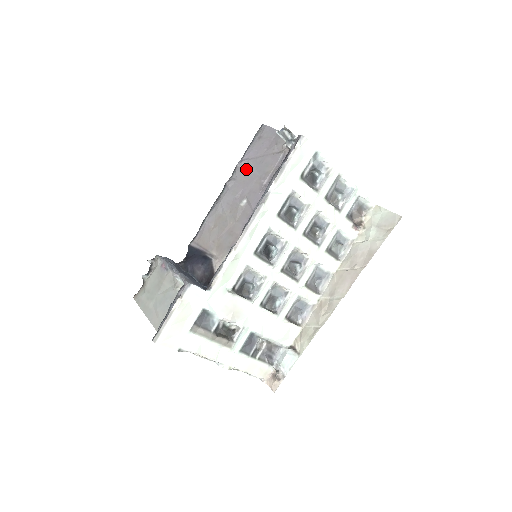
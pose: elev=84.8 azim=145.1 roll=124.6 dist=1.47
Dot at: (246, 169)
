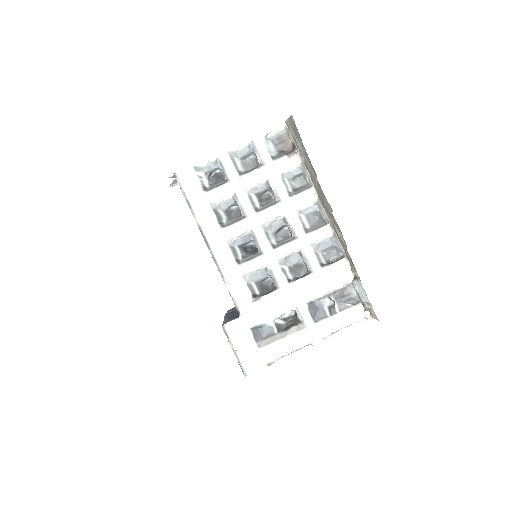
Dot at: occluded
